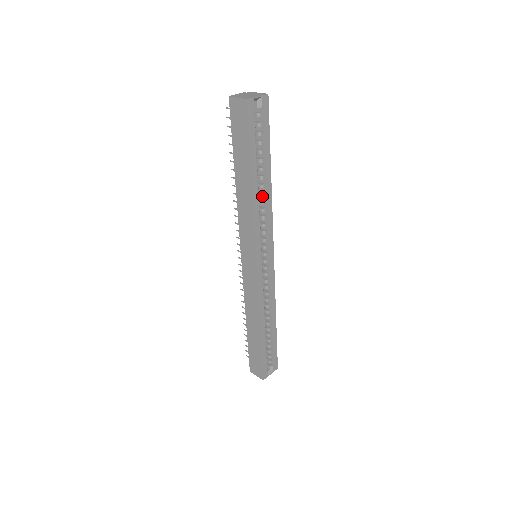
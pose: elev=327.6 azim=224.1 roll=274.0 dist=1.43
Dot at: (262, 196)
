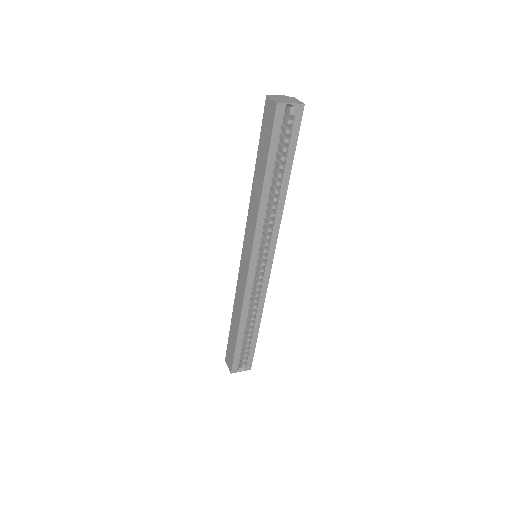
Dot at: (275, 201)
